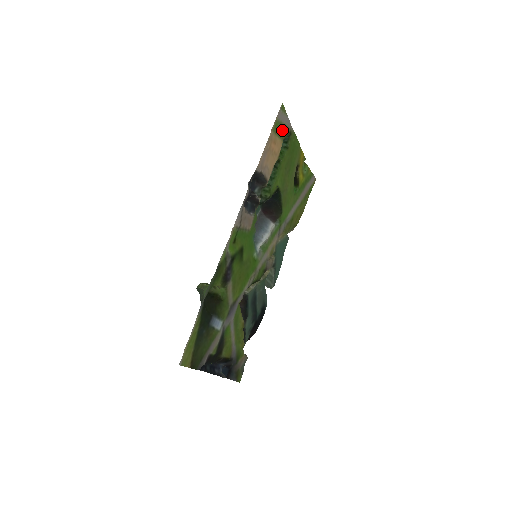
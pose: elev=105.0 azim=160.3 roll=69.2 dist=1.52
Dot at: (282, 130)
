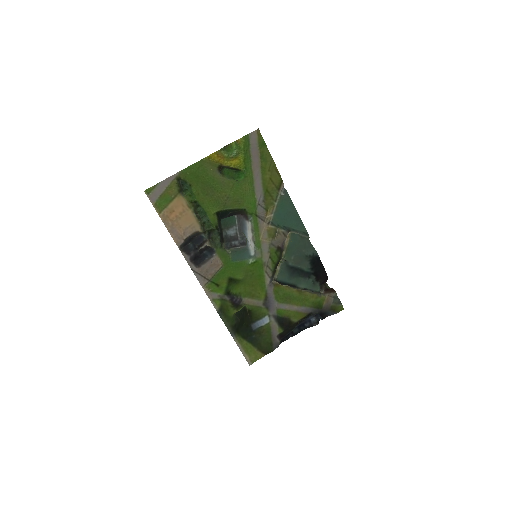
Dot at: (169, 193)
